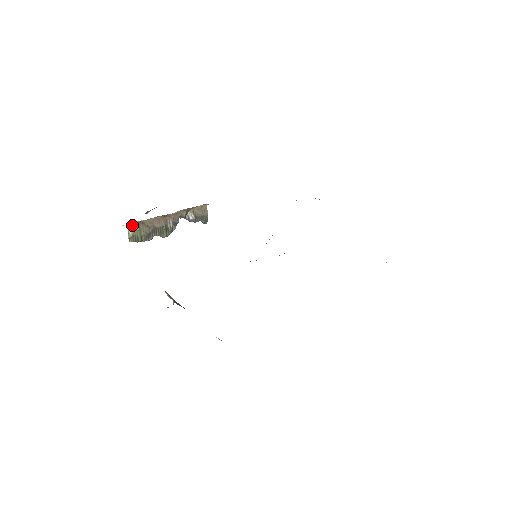
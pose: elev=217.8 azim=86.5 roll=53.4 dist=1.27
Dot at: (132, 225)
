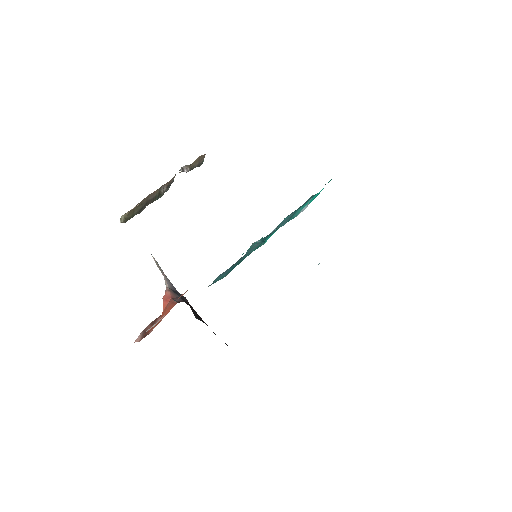
Dot at: occluded
